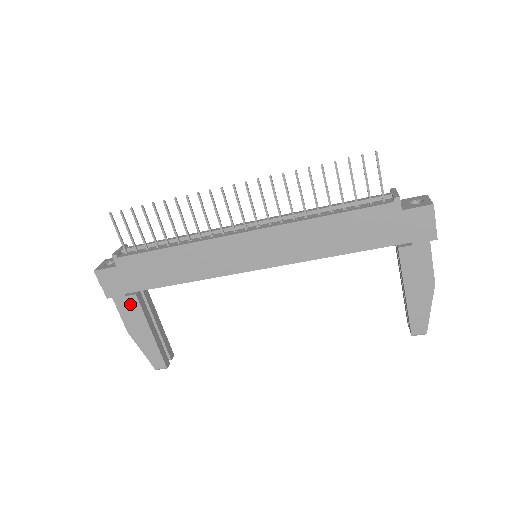
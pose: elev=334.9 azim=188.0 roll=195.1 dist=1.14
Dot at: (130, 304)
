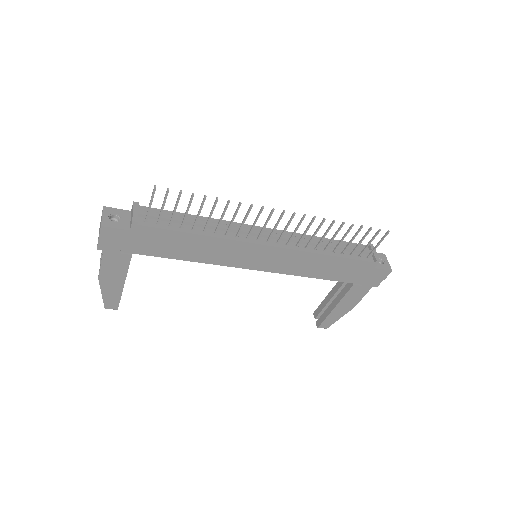
Dot at: (119, 260)
